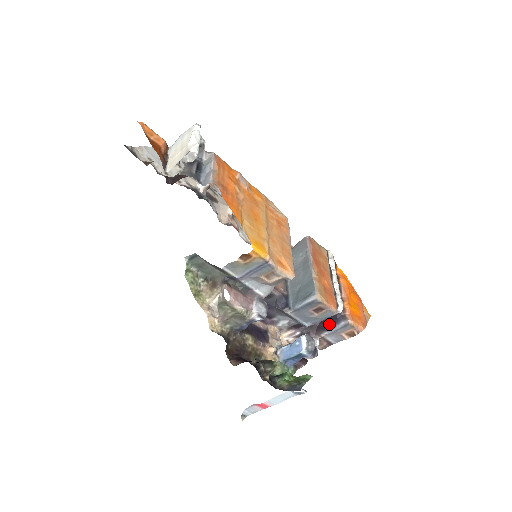
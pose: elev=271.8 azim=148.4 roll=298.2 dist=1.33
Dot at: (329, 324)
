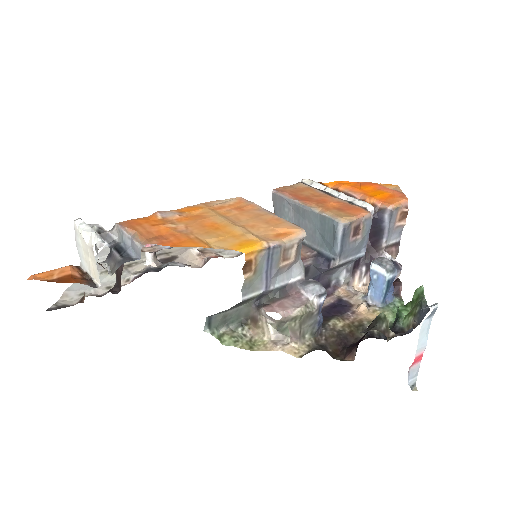
Dot at: (377, 231)
